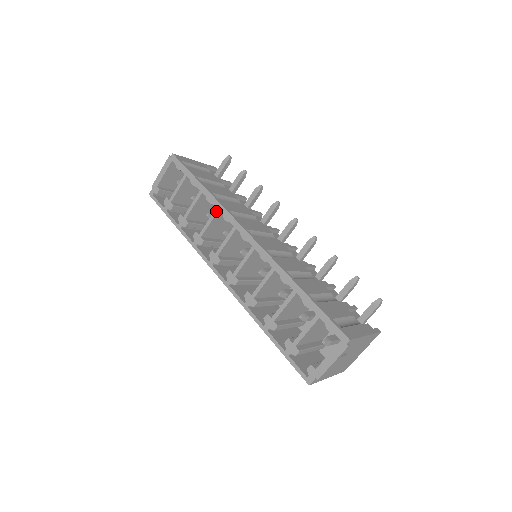
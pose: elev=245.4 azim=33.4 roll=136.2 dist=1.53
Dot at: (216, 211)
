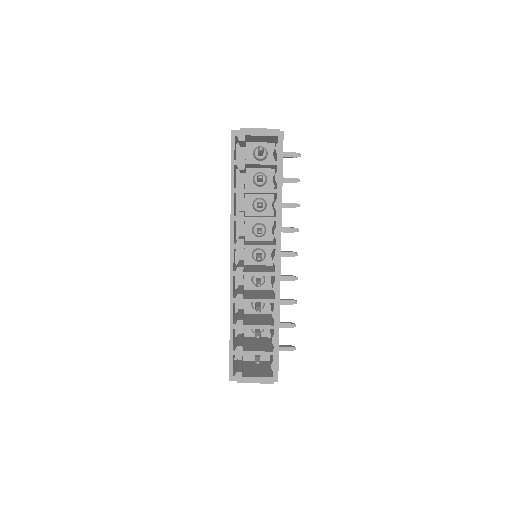
Dot at: (274, 219)
